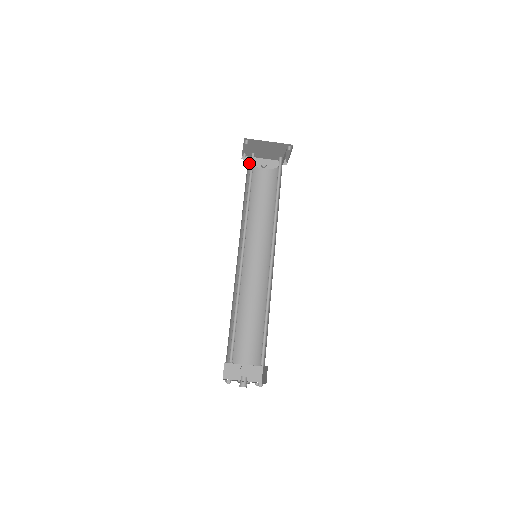
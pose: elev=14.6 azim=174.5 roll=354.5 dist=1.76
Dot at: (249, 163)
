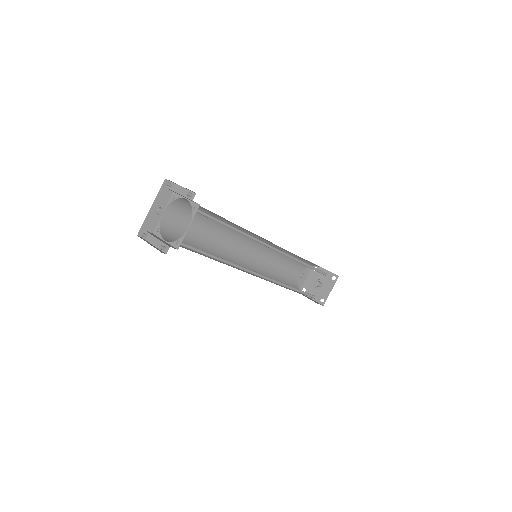
Dot at: (161, 235)
